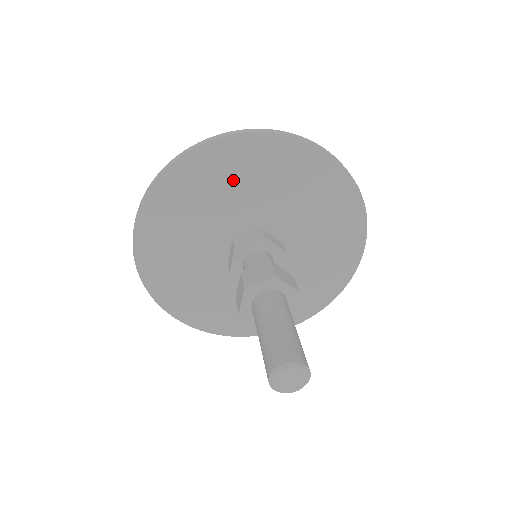
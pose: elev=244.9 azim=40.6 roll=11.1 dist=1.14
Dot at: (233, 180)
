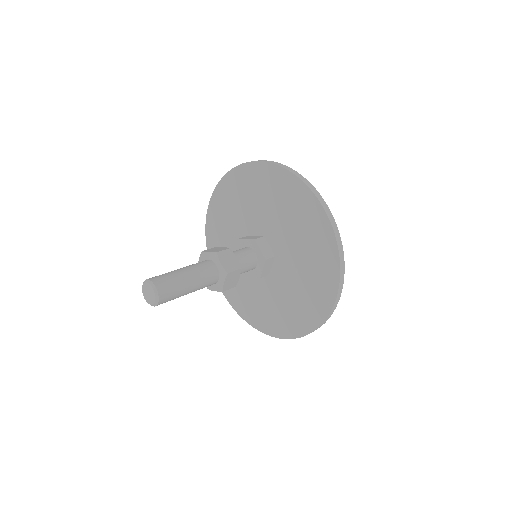
Dot at: (227, 220)
